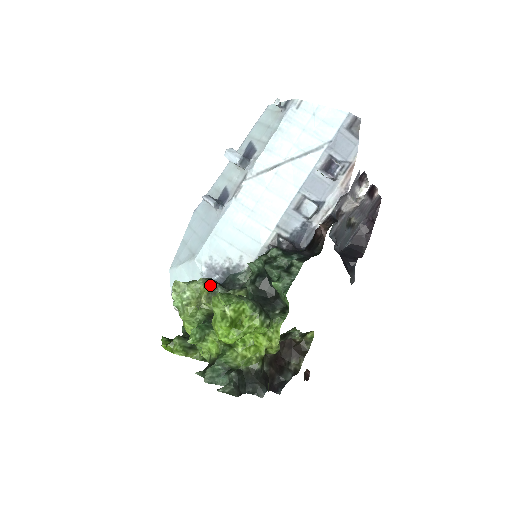
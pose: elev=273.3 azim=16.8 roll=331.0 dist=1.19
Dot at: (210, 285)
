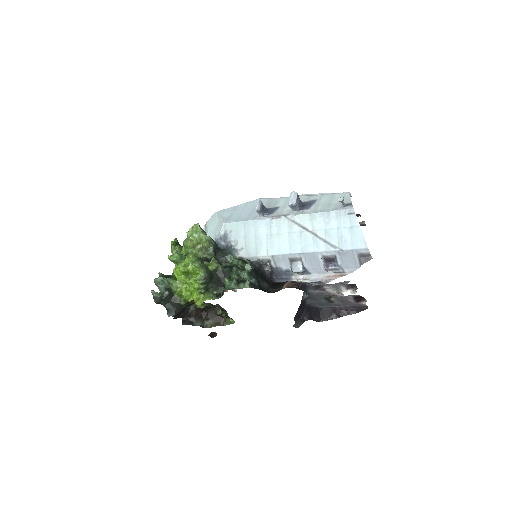
Dot at: (208, 244)
